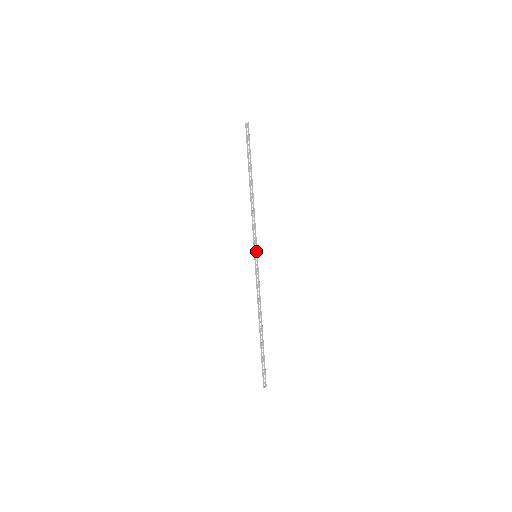
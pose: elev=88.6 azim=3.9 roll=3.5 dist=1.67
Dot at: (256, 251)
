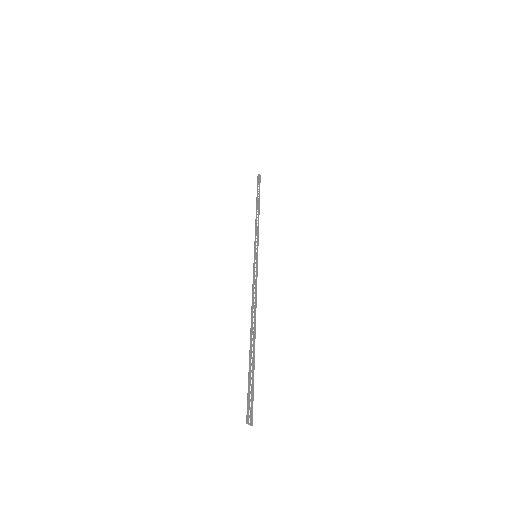
Dot at: (257, 252)
